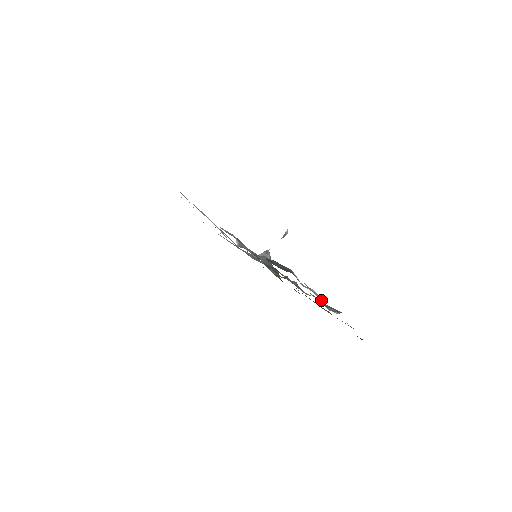
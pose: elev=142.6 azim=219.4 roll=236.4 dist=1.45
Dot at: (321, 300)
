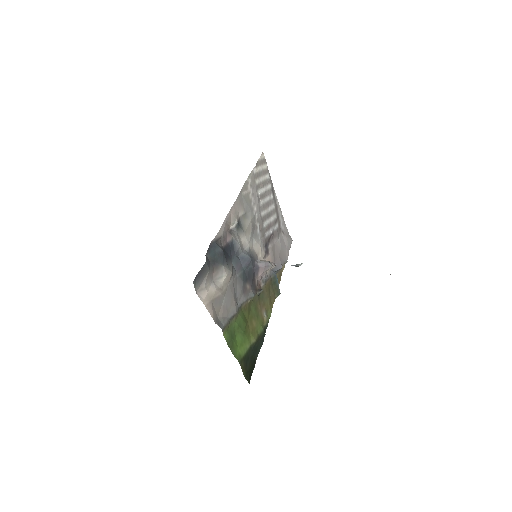
Dot at: (197, 293)
